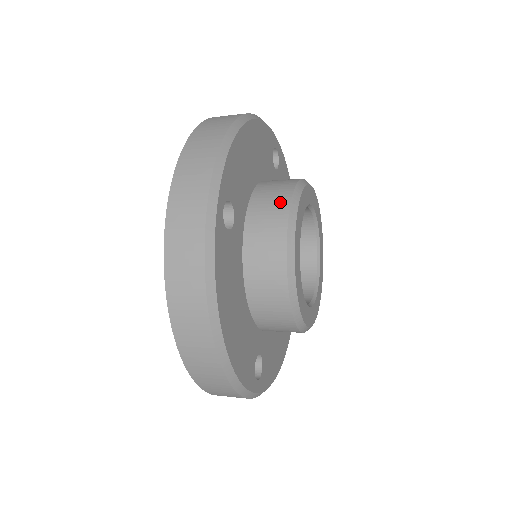
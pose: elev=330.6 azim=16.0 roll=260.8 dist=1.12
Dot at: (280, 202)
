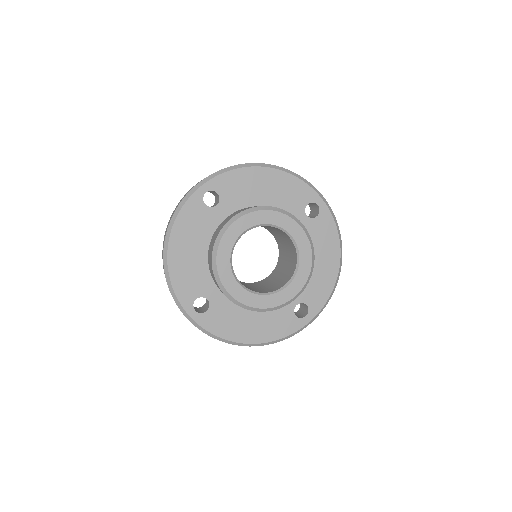
Dot at: (247, 208)
